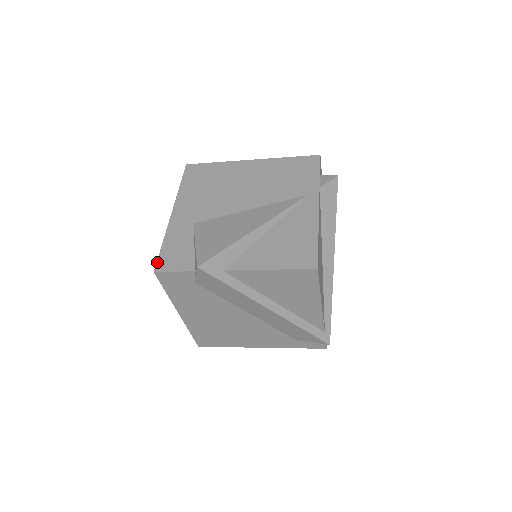
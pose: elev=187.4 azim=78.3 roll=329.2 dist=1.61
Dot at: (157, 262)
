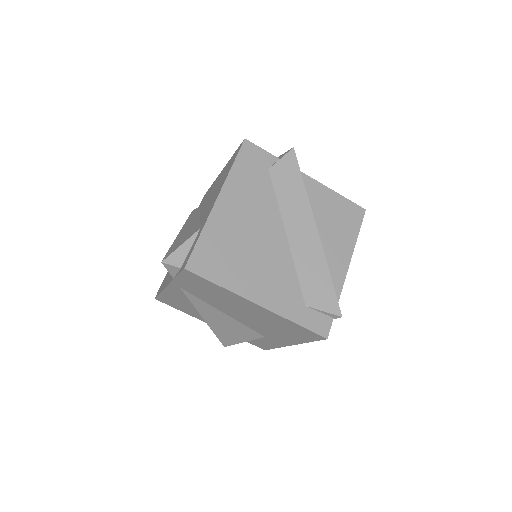
Dot at: occluded
